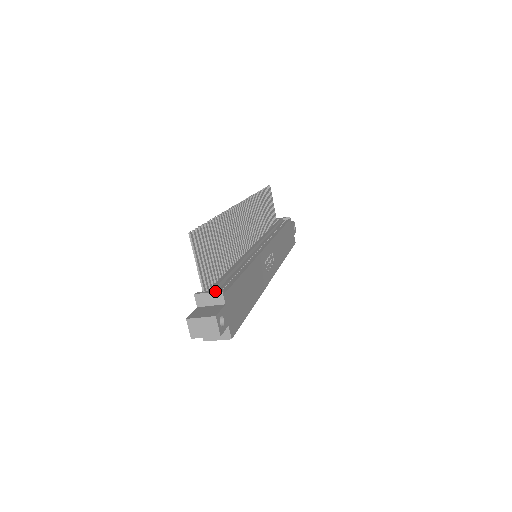
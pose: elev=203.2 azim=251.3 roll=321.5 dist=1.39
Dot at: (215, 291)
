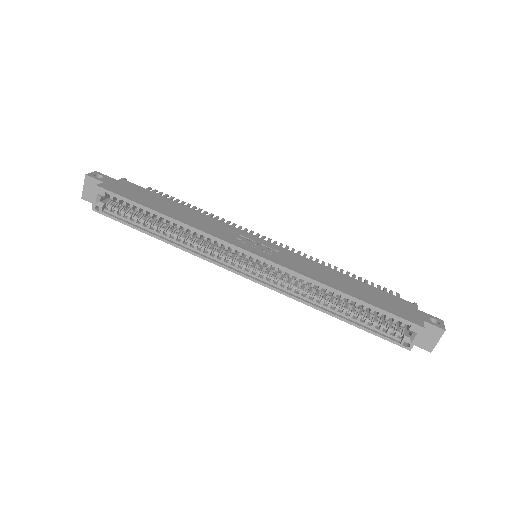
Dot at: occluded
